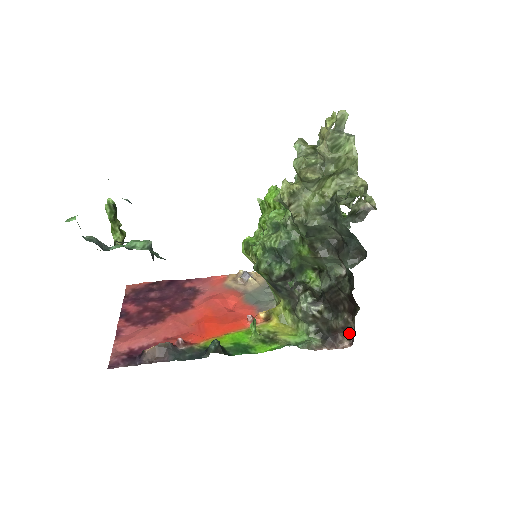
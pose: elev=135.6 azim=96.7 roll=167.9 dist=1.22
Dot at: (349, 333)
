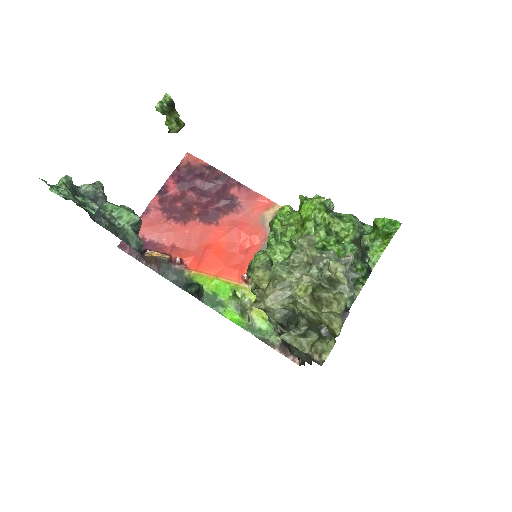
Dot at: occluded
